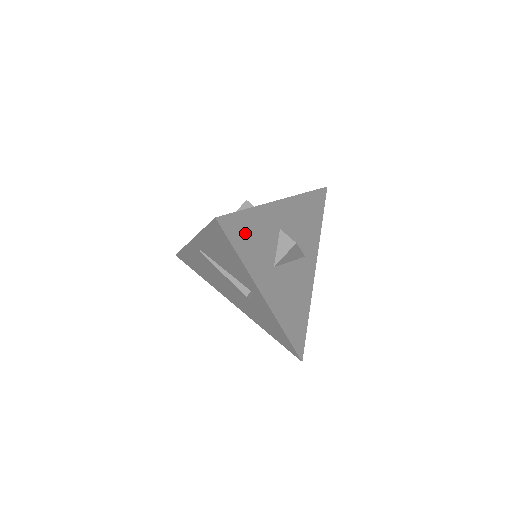
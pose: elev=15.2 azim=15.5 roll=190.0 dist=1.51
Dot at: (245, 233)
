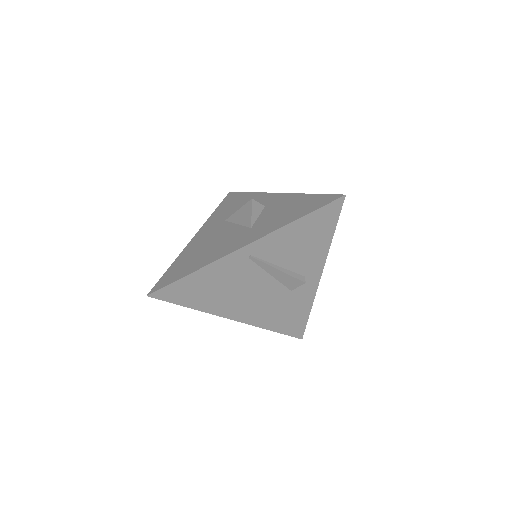
Dot at: occluded
